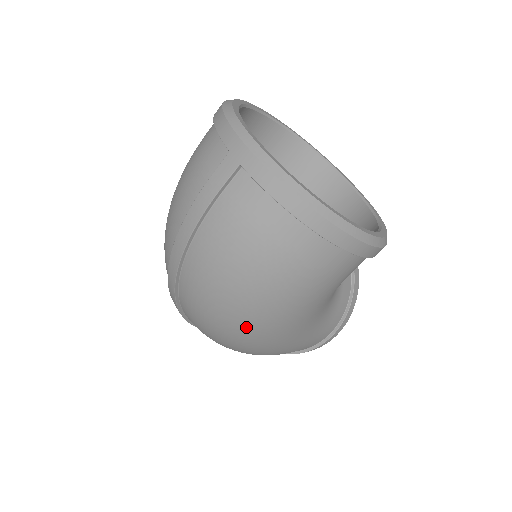
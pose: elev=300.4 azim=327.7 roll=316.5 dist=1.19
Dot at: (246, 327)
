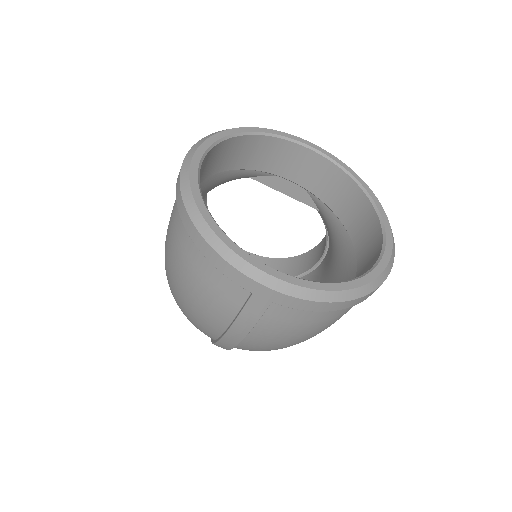
Dot at: occluded
